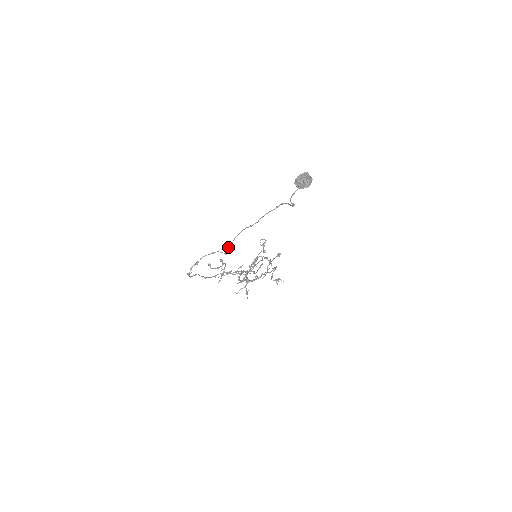
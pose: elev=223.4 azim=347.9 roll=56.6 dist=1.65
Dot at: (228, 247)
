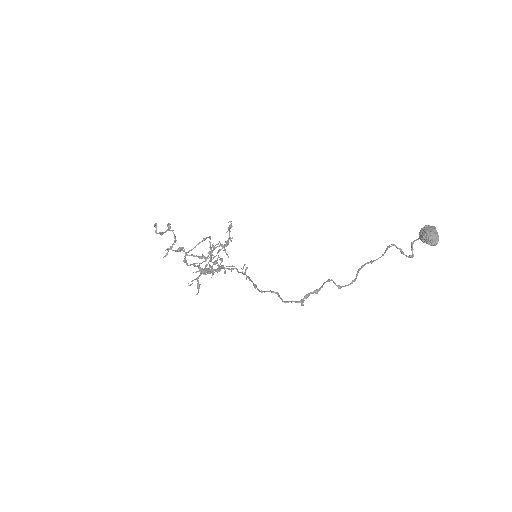
Dot at: (352, 282)
